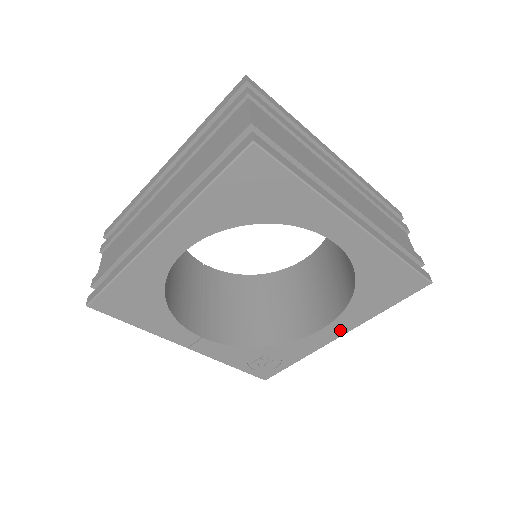
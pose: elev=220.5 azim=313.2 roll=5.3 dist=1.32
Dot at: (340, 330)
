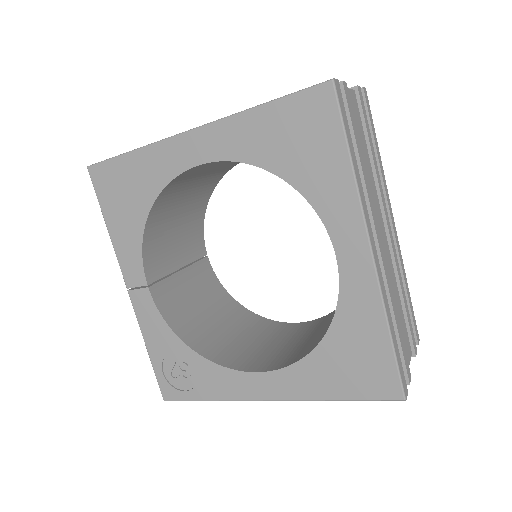
Dot at: (275, 390)
